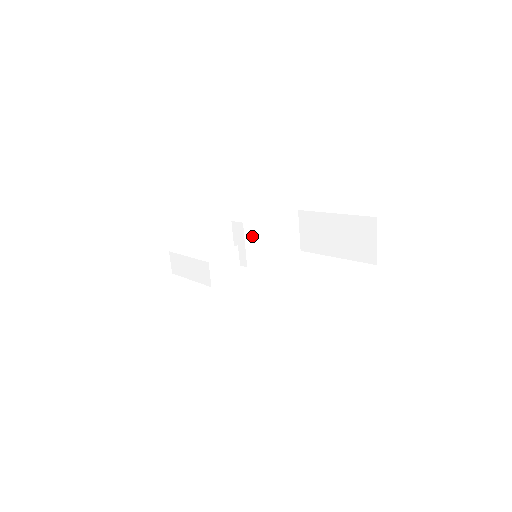
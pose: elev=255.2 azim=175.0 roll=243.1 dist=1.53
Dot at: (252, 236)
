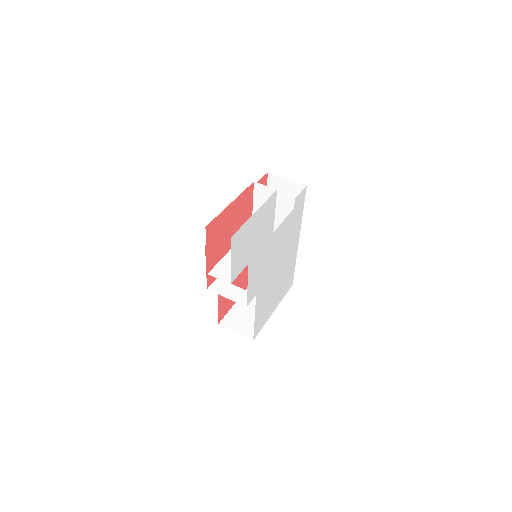
Dot at: occluded
